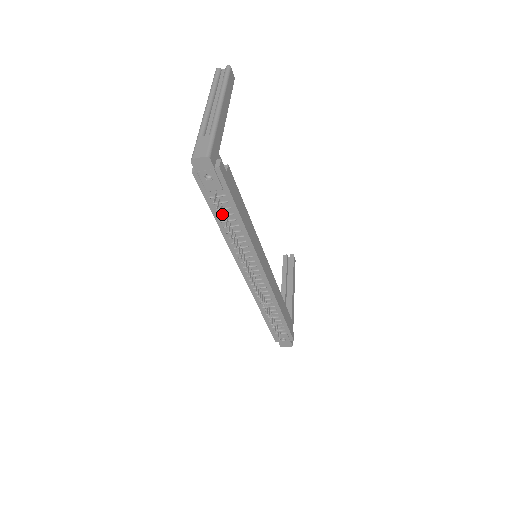
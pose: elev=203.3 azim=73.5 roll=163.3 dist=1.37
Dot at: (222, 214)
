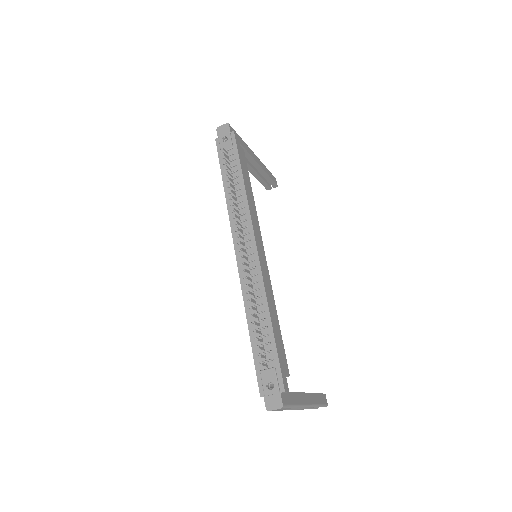
Dot at: occluded
